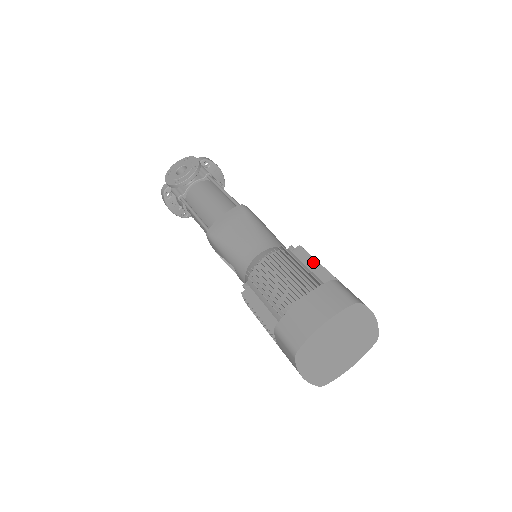
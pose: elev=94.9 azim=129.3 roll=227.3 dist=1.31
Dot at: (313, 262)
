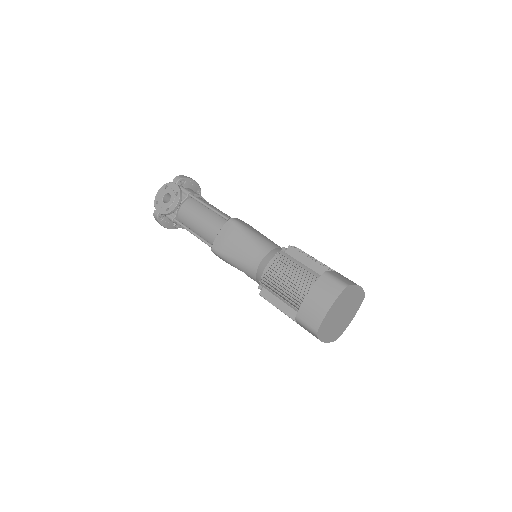
Dot at: (304, 258)
